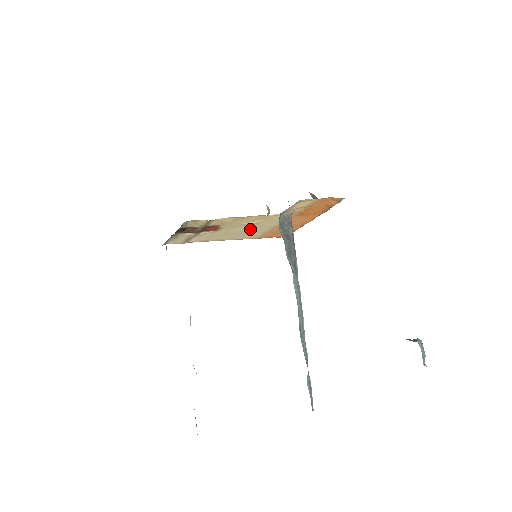
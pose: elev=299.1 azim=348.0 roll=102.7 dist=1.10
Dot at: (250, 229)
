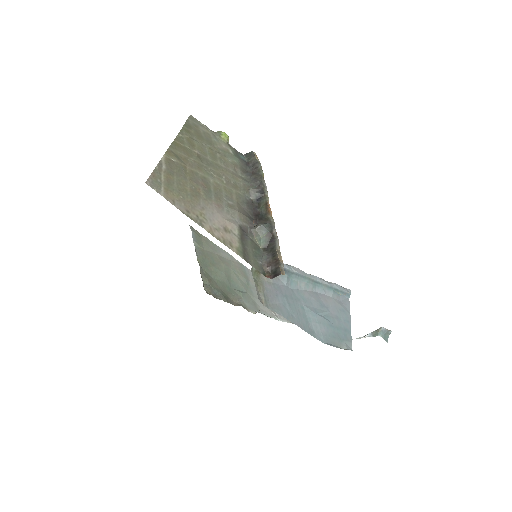
Dot at: occluded
